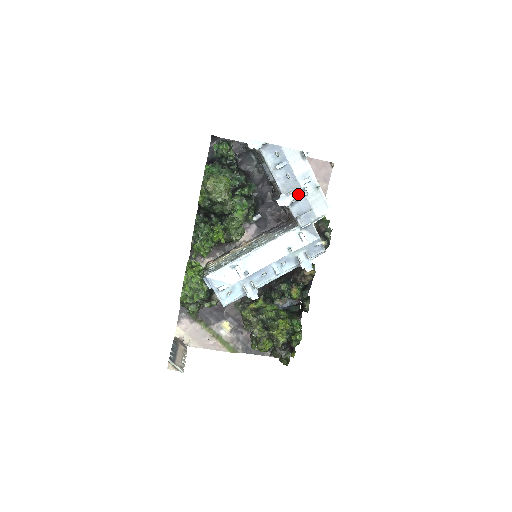
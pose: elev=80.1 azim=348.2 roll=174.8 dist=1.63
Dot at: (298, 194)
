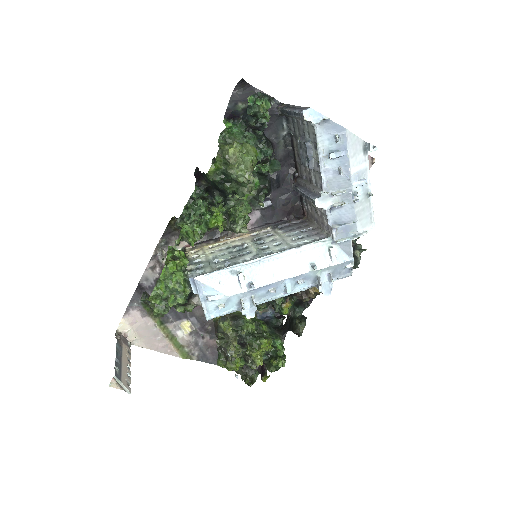
Dot at: (345, 198)
